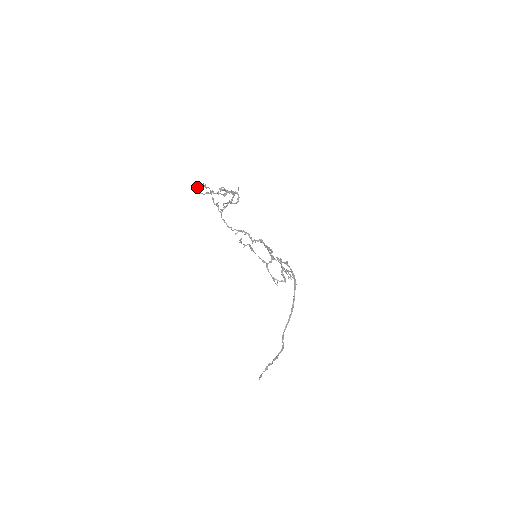
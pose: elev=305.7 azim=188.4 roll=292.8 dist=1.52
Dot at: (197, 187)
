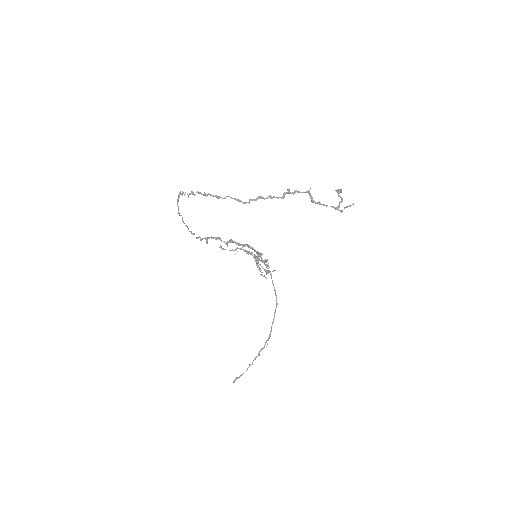
Dot at: (229, 196)
